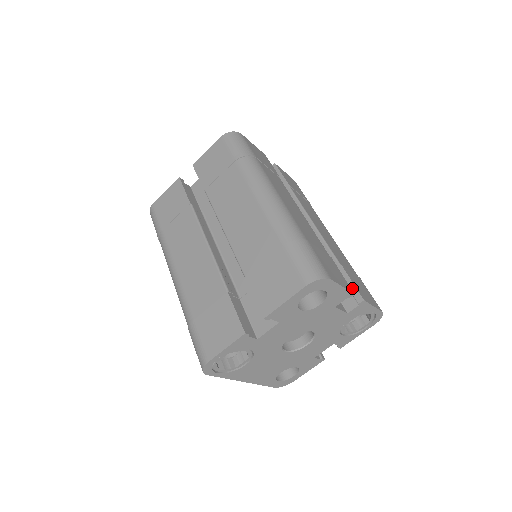
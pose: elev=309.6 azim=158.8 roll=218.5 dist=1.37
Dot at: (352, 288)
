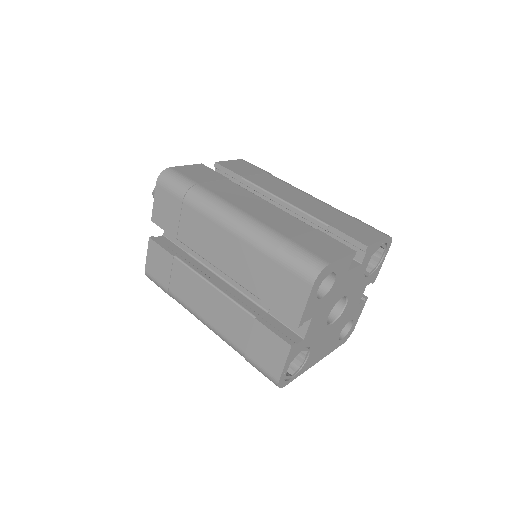
Dot at: (351, 241)
